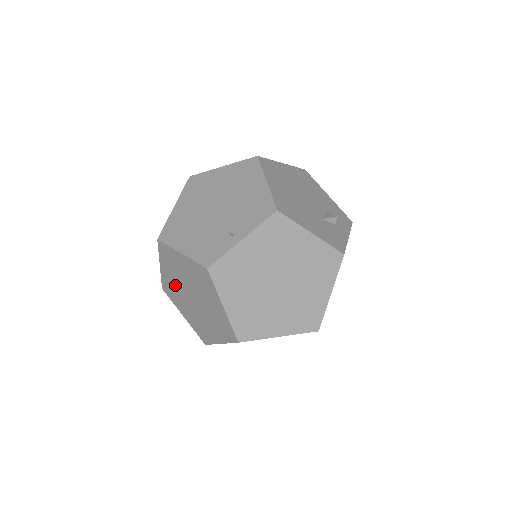
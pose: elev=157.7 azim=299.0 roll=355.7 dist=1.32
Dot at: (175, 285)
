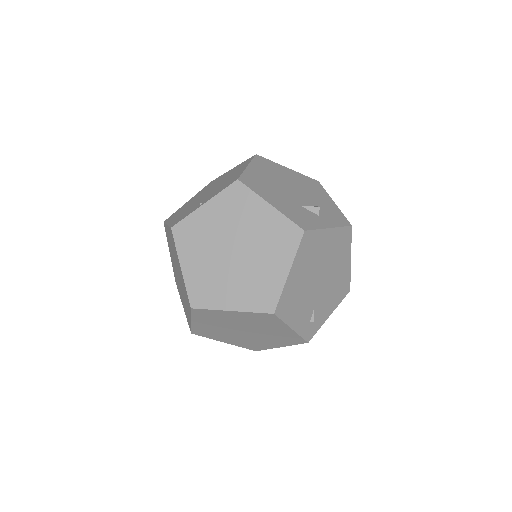
Dot at: (174, 269)
